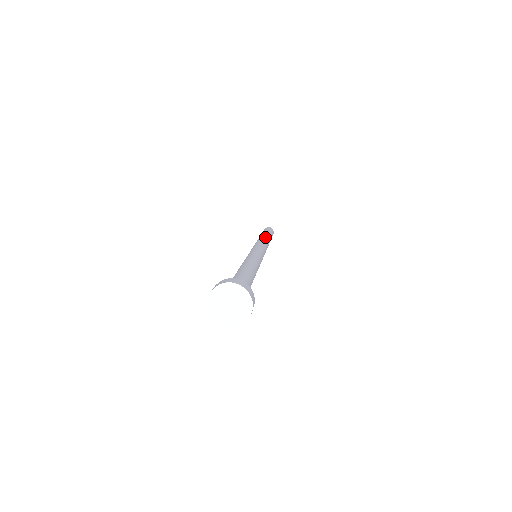
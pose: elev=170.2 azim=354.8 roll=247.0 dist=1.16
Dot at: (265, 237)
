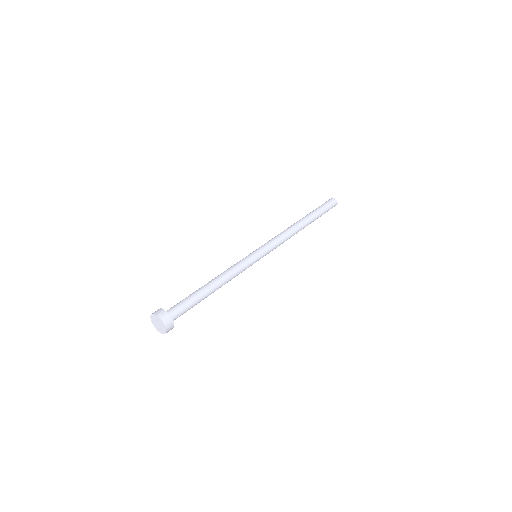
Dot at: (299, 229)
